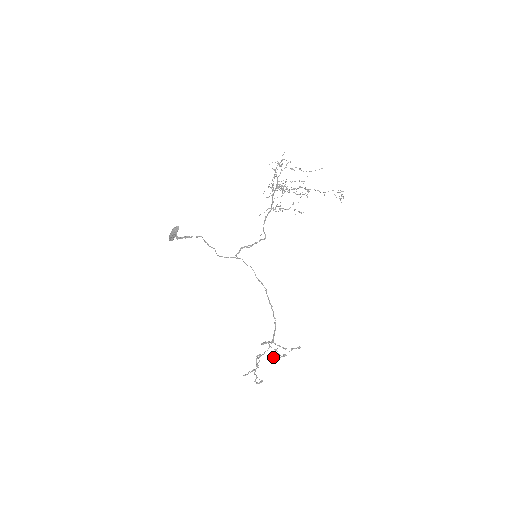
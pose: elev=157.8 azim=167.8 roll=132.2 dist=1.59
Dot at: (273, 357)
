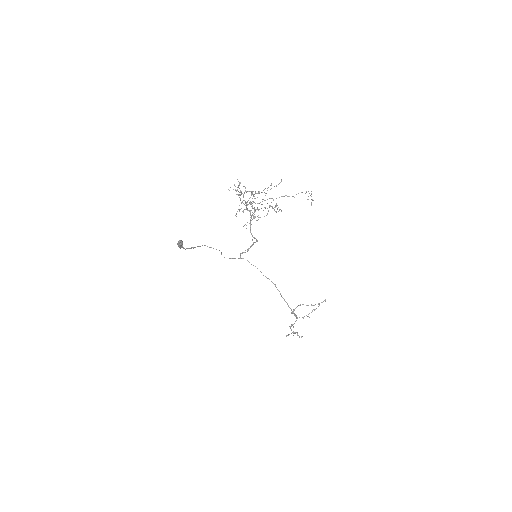
Dot at: occluded
